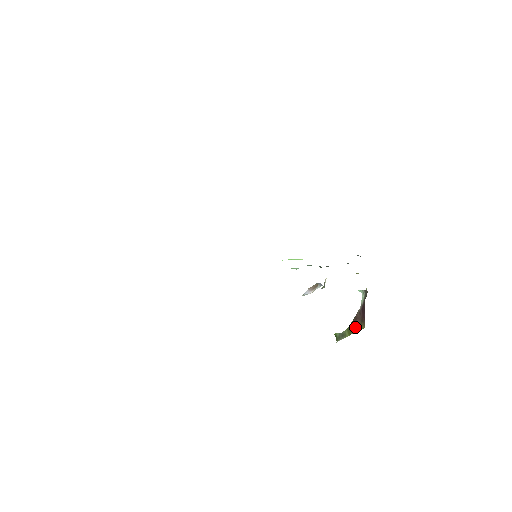
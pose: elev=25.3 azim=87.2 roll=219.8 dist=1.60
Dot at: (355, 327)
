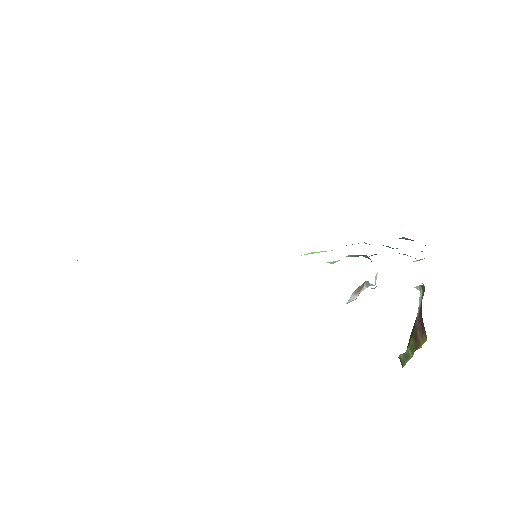
Dot at: (417, 342)
